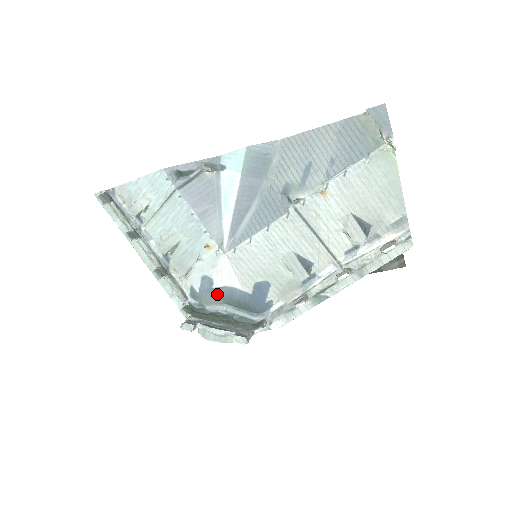
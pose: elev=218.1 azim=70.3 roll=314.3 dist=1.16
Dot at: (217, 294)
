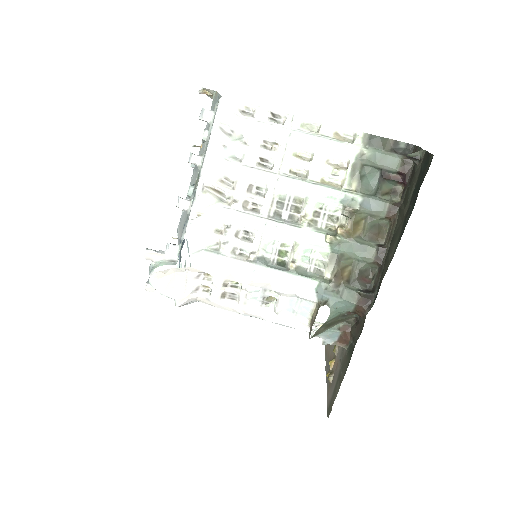
Dot at: occluded
